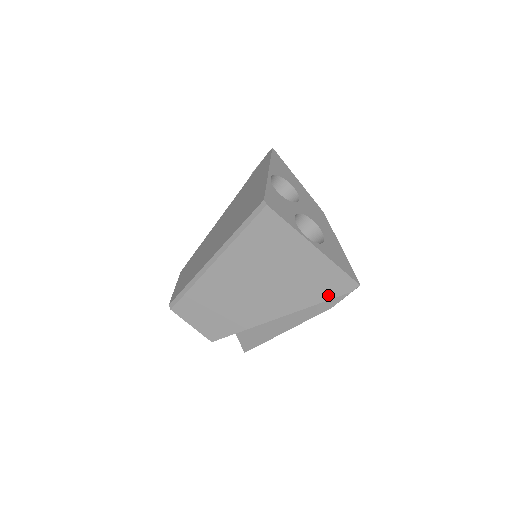
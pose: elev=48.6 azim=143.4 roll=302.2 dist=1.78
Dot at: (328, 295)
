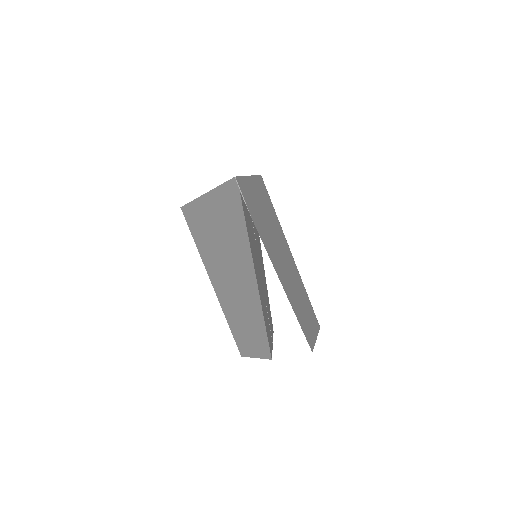
Dot at: (240, 214)
